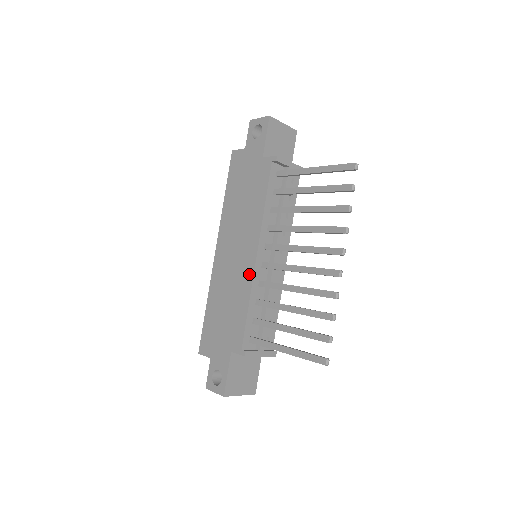
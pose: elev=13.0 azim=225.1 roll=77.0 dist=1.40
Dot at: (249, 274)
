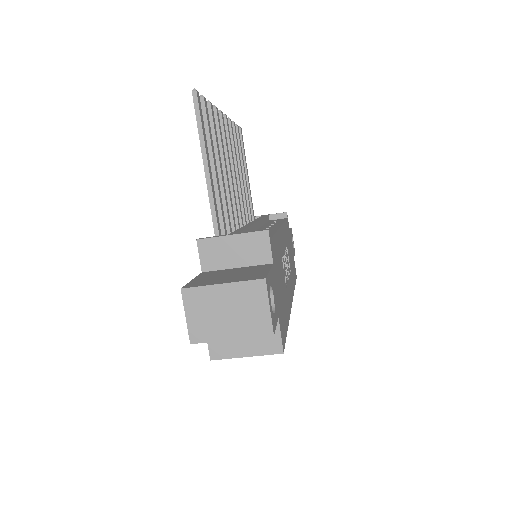
Dot at: occluded
